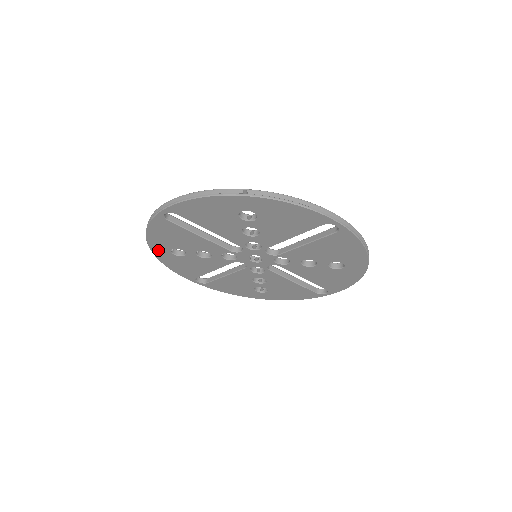
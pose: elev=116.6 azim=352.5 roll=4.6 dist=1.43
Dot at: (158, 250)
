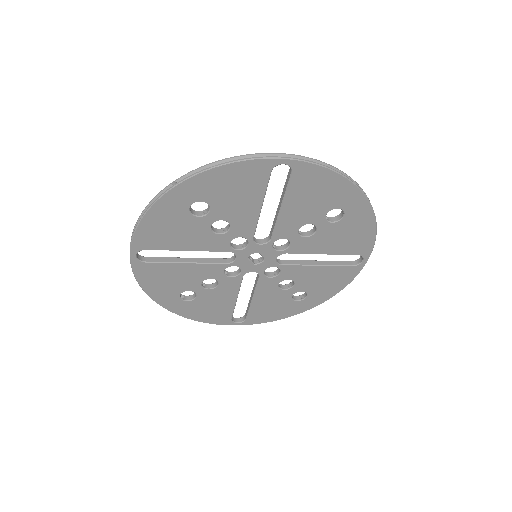
Dot at: (170, 304)
